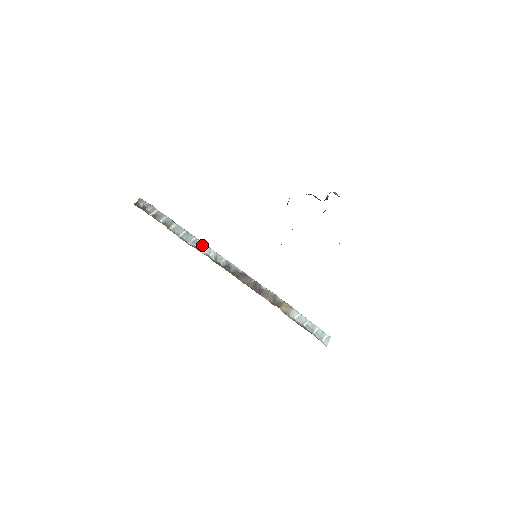
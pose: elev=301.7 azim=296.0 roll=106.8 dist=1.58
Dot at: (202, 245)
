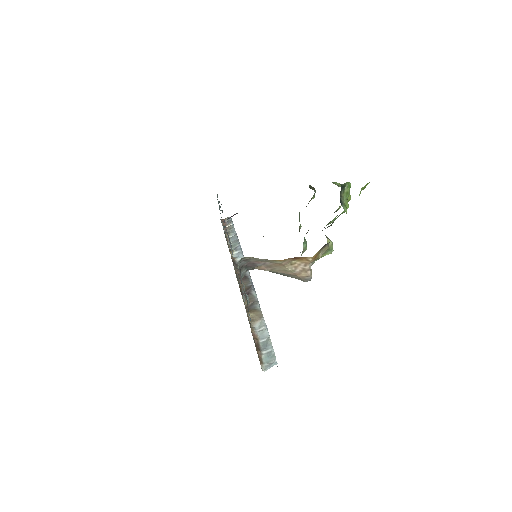
Dot at: (239, 251)
